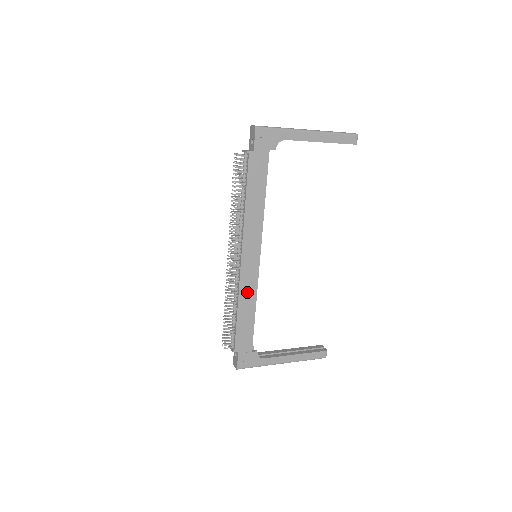
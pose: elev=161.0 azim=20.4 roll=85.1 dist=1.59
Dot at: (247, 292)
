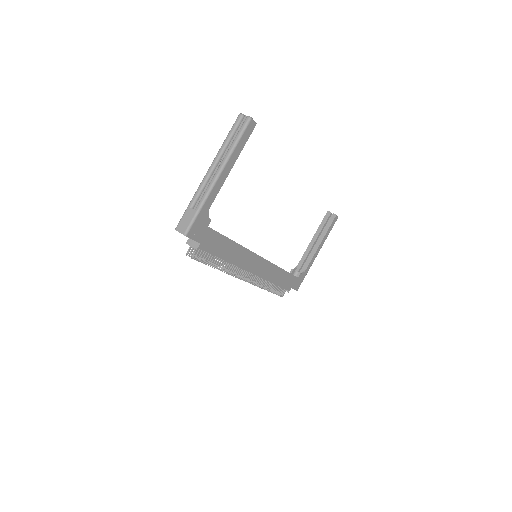
Dot at: (271, 273)
